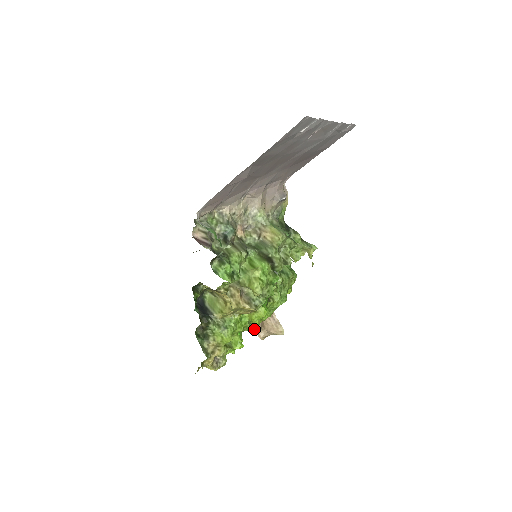
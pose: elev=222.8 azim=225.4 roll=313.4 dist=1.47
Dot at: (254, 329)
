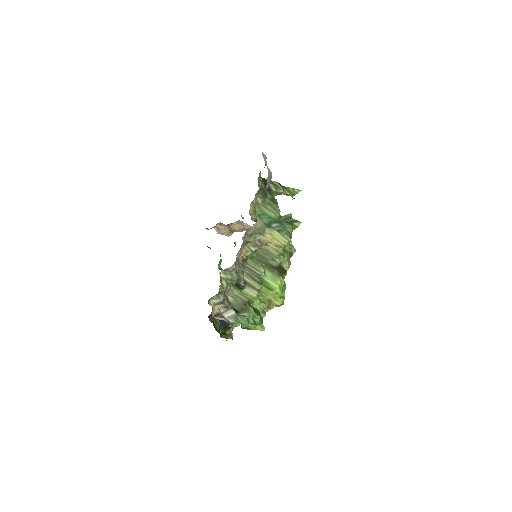
Dot at: (222, 234)
